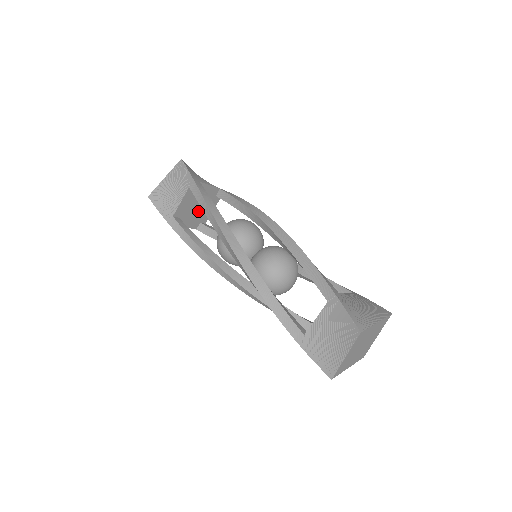
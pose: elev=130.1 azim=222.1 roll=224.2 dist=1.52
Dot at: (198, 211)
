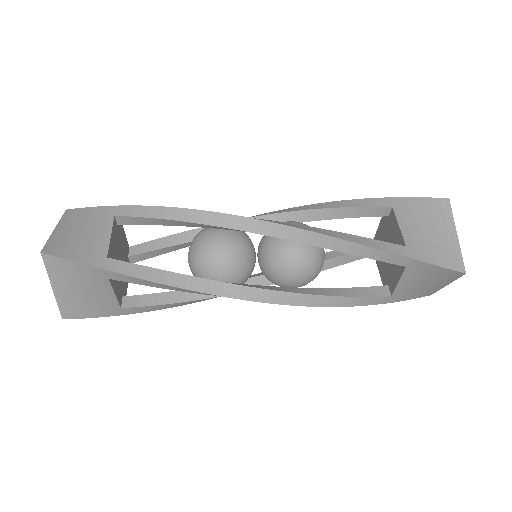
Dot at: occluded
